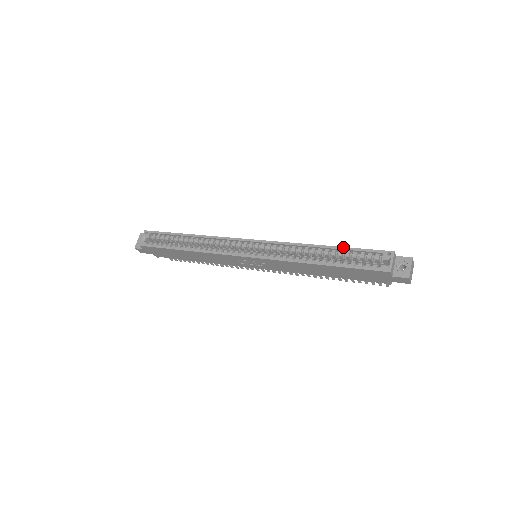
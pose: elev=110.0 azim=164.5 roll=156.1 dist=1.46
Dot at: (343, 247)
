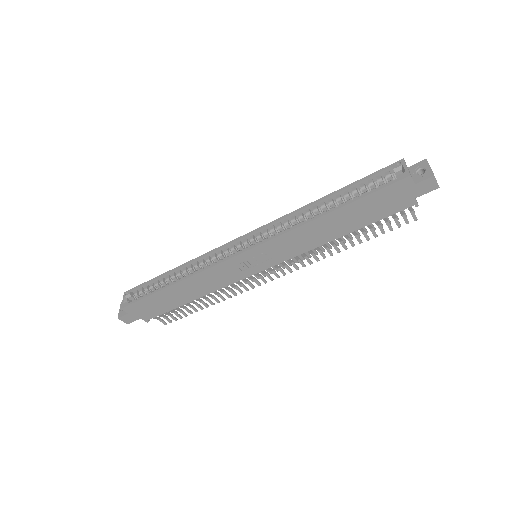
Dot at: (346, 186)
